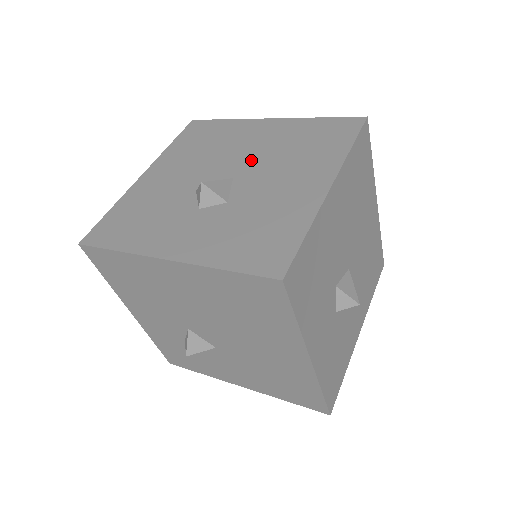
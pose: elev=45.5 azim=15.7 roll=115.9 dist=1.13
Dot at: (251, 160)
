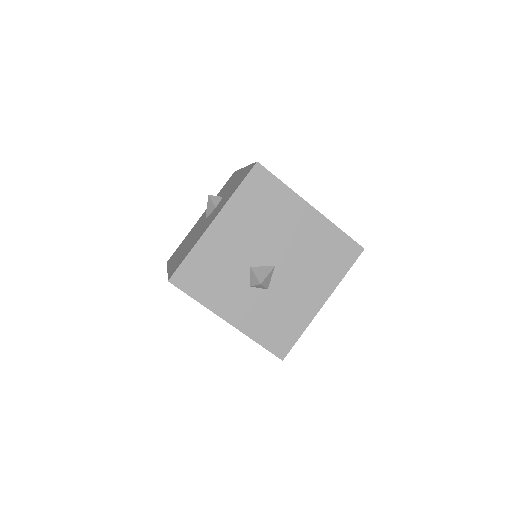
Dot at: (289, 253)
